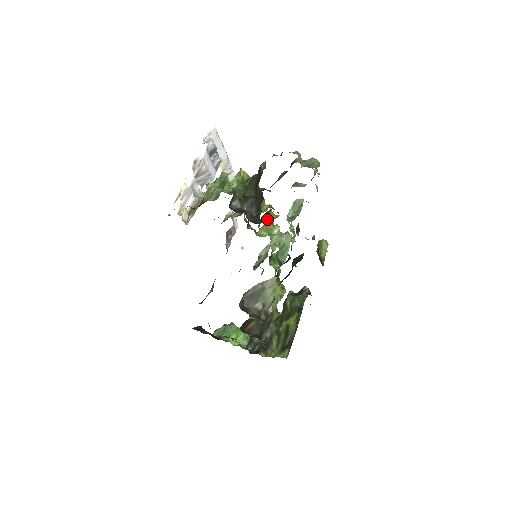
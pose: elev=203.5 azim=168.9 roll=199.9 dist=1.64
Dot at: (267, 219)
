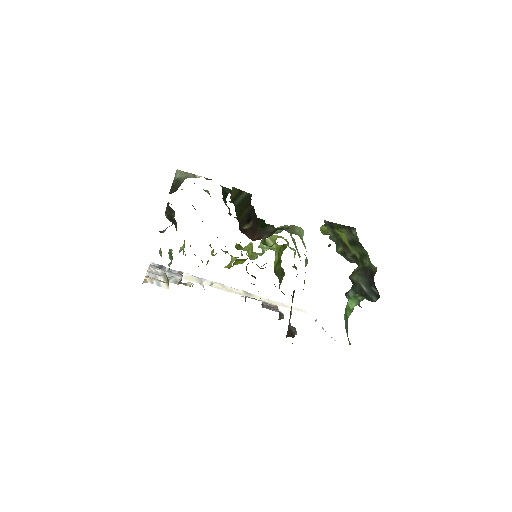
Dot at: (244, 250)
